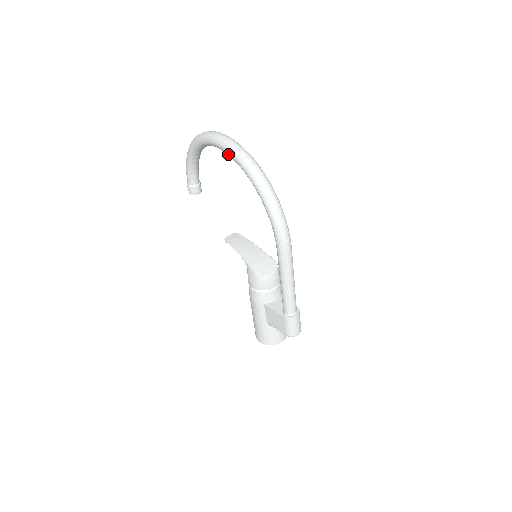
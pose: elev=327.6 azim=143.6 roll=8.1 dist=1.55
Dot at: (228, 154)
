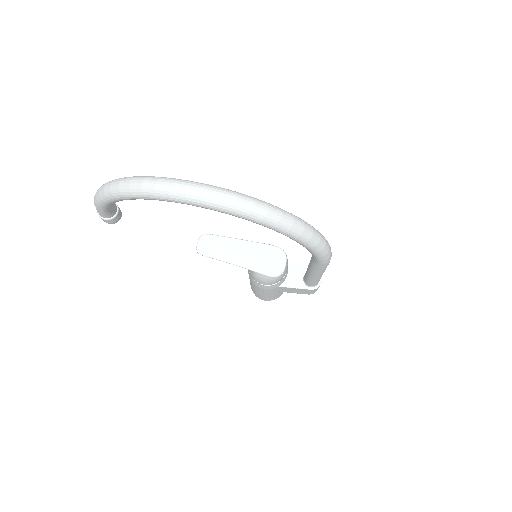
Dot at: occluded
